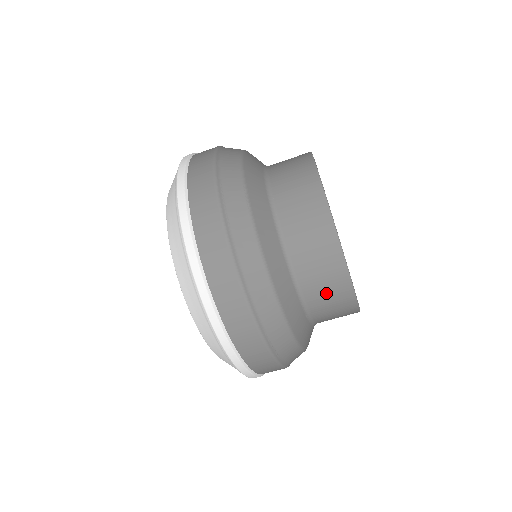
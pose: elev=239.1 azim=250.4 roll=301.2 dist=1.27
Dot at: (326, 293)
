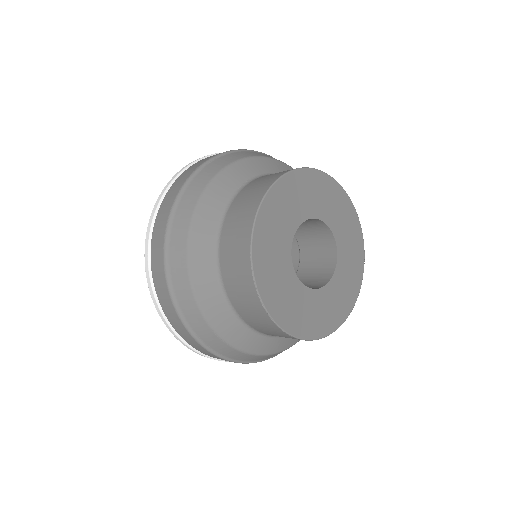
Dot at: occluded
